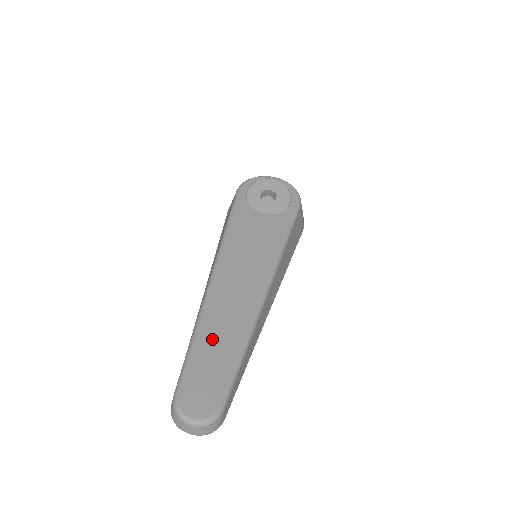
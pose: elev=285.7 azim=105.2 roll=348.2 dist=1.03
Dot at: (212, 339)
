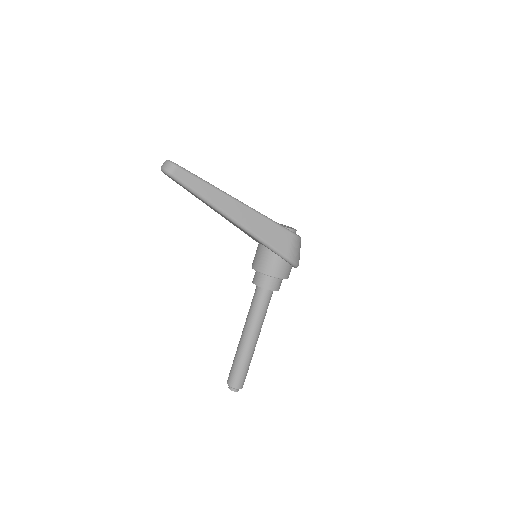
Dot at: occluded
